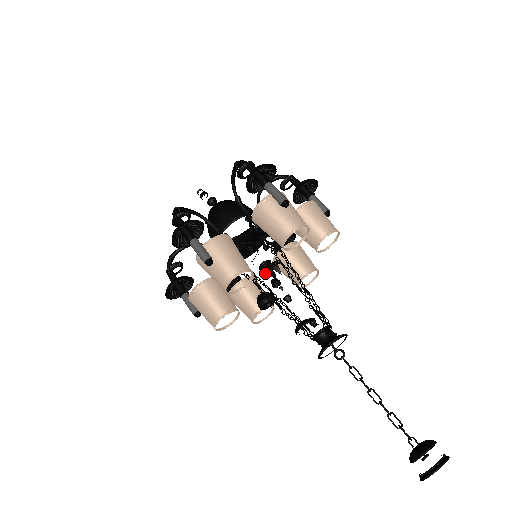
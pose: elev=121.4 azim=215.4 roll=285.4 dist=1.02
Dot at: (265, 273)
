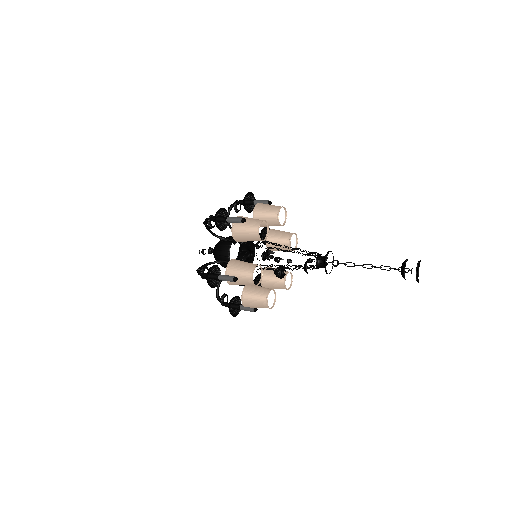
Dot at: occluded
